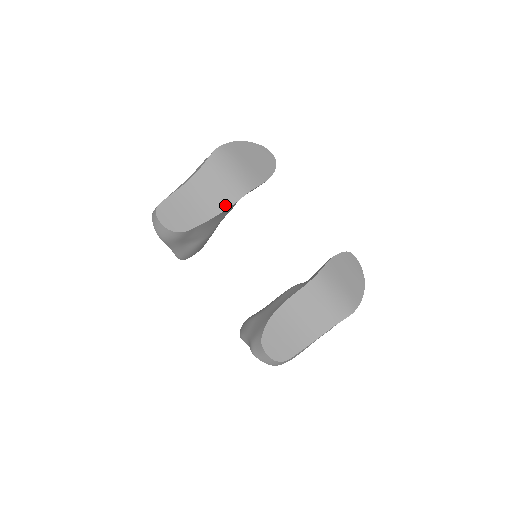
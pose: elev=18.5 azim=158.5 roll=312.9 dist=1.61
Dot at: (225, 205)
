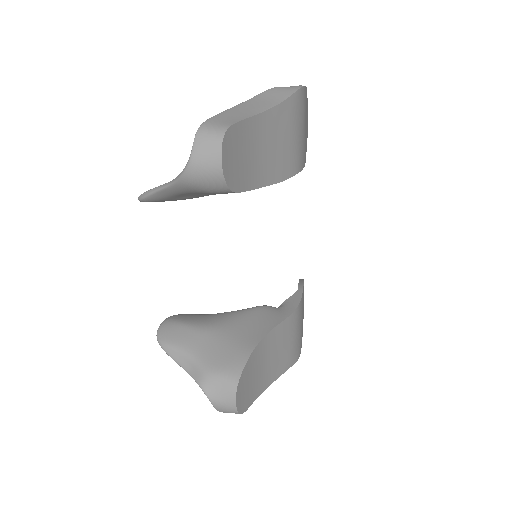
Dot at: (278, 176)
